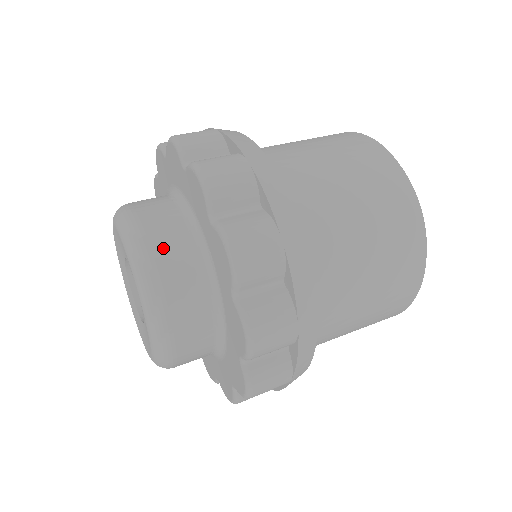
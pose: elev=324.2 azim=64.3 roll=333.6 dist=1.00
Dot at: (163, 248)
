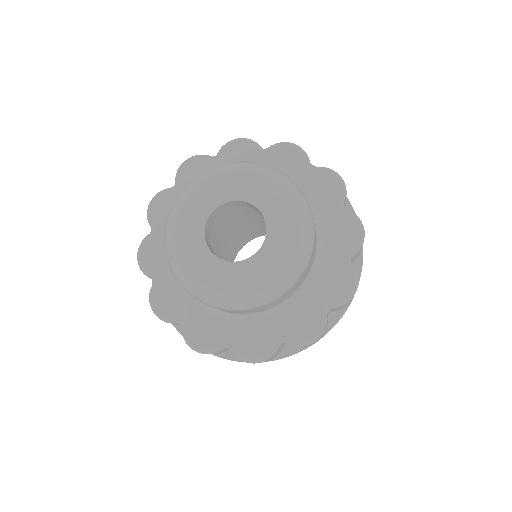
Dot at: occluded
